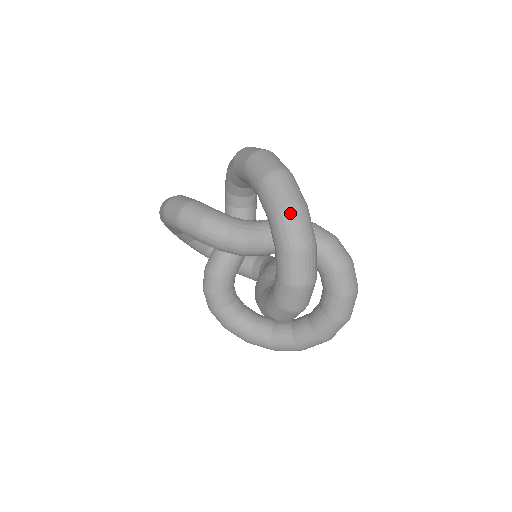
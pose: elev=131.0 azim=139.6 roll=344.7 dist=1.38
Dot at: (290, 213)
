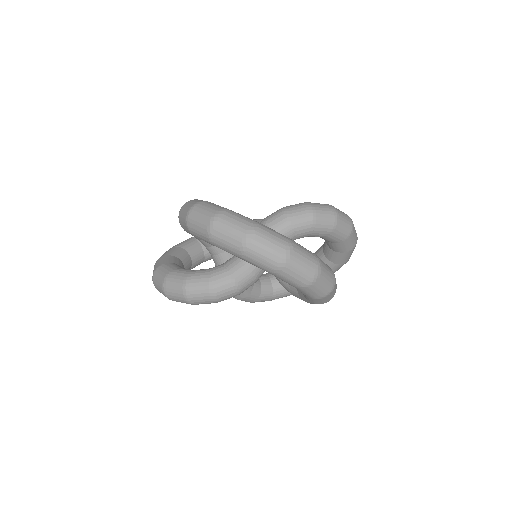
Dot at: (288, 266)
